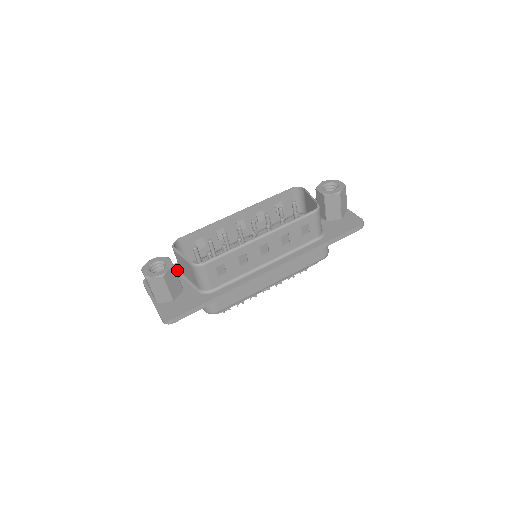
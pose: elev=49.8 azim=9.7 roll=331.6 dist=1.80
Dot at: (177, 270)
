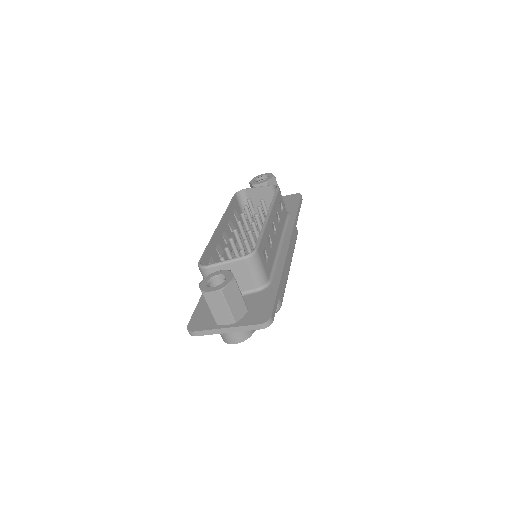
Dot at: occluded
